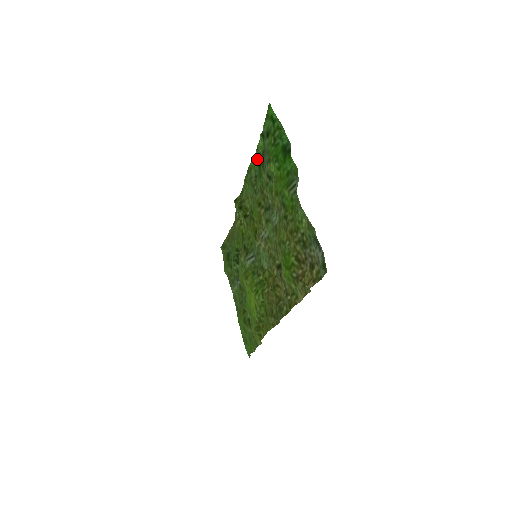
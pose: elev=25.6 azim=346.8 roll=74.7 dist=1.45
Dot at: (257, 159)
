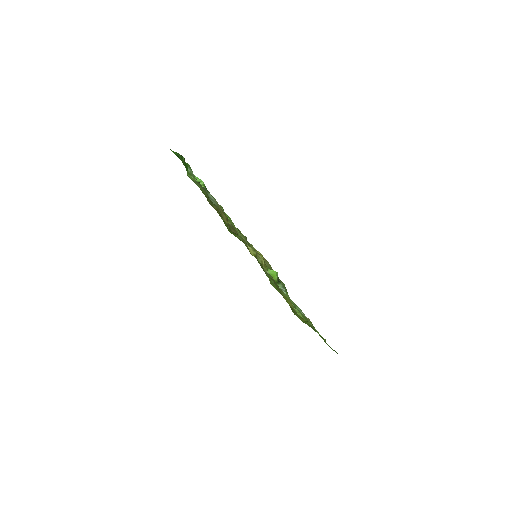
Dot at: (209, 192)
